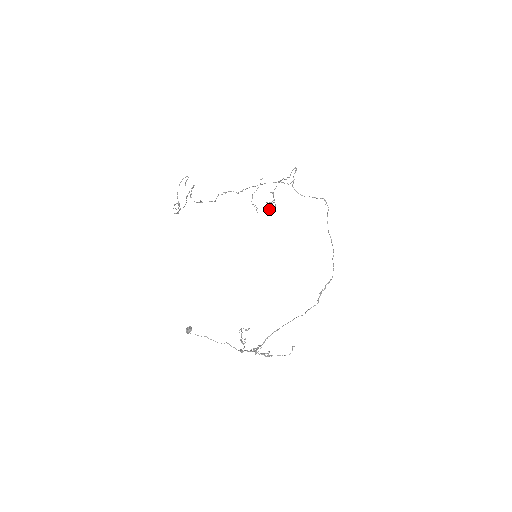
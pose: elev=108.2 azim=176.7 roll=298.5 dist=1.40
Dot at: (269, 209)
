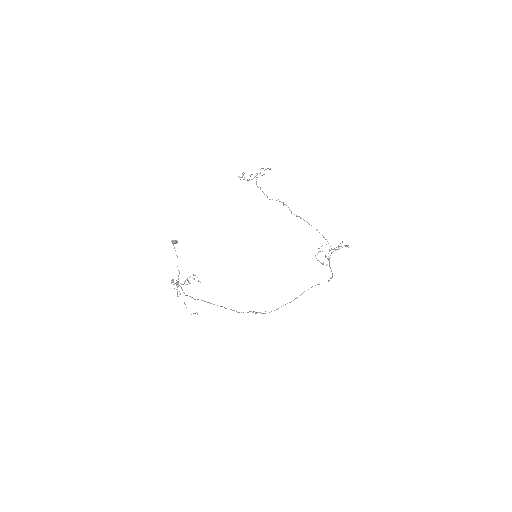
Dot at: (323, 262)
